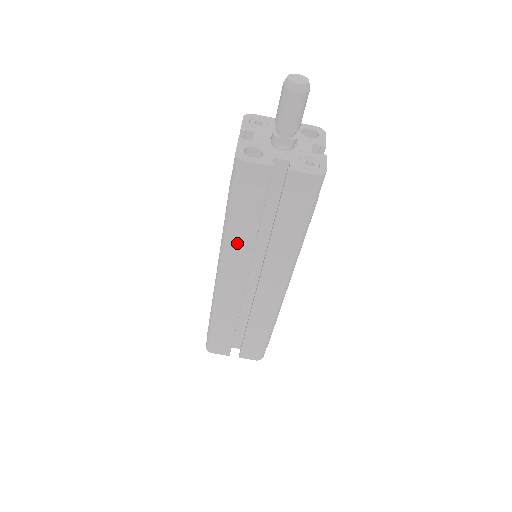
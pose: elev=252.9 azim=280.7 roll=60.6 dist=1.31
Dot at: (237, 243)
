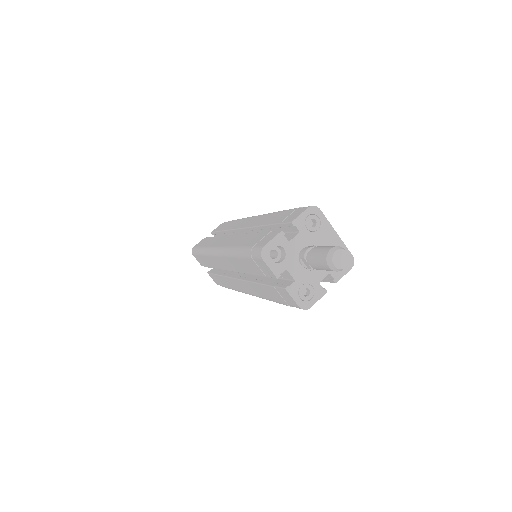
Dot at: (236, 262)
